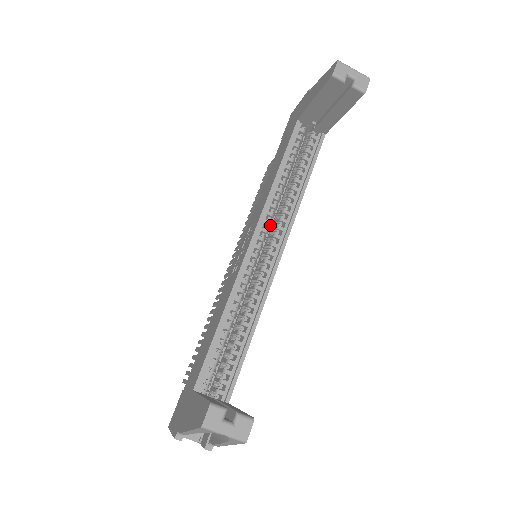
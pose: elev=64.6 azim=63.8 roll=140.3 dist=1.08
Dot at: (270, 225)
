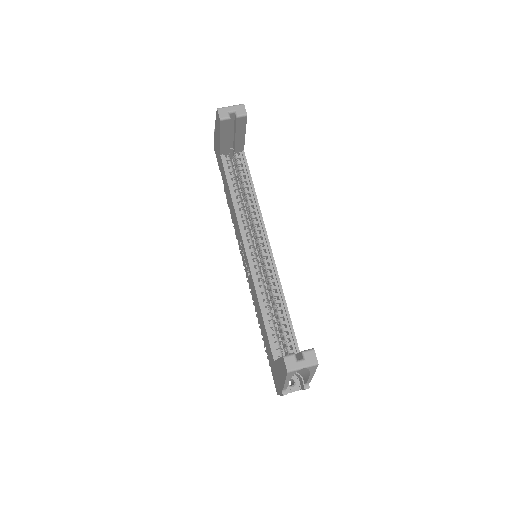
Dot at: (250, 231)
